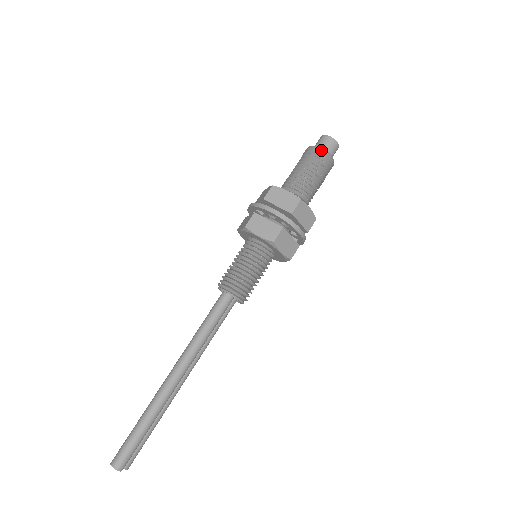
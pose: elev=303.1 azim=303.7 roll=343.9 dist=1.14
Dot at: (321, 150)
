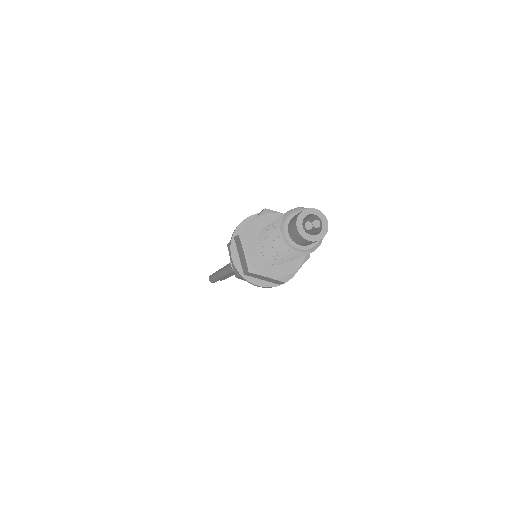
Dot at: (284, 236)
